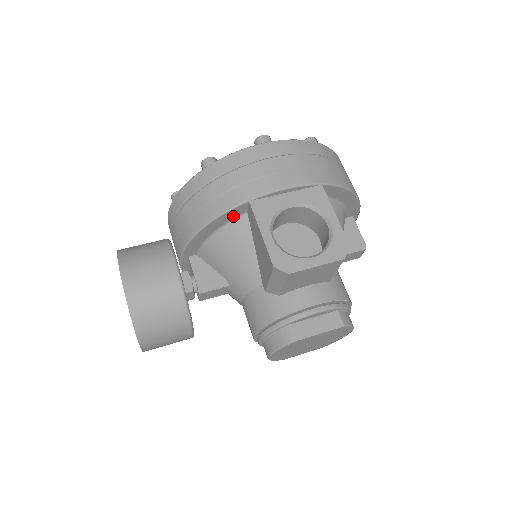
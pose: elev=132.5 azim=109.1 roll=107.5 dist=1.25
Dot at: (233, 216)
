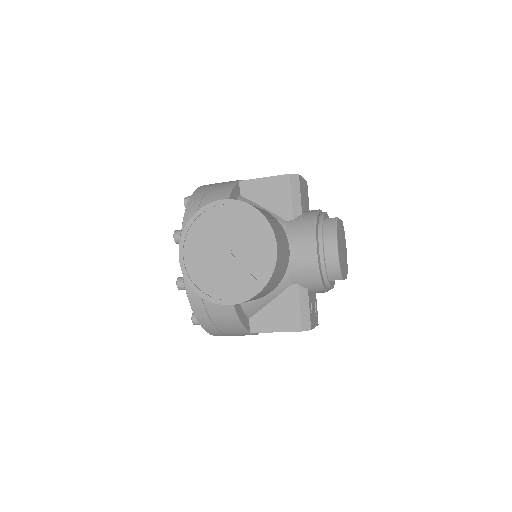
Dot at: (236, 195)
